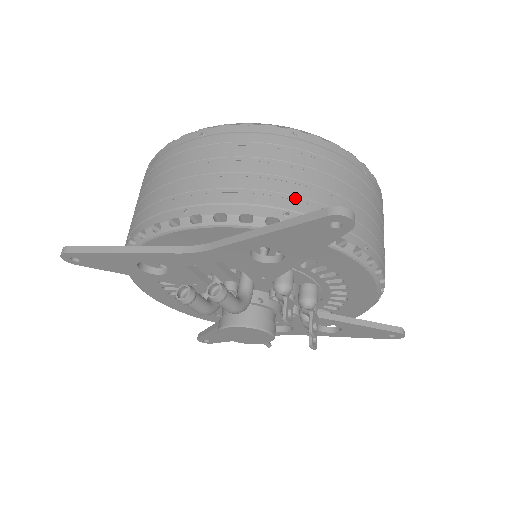
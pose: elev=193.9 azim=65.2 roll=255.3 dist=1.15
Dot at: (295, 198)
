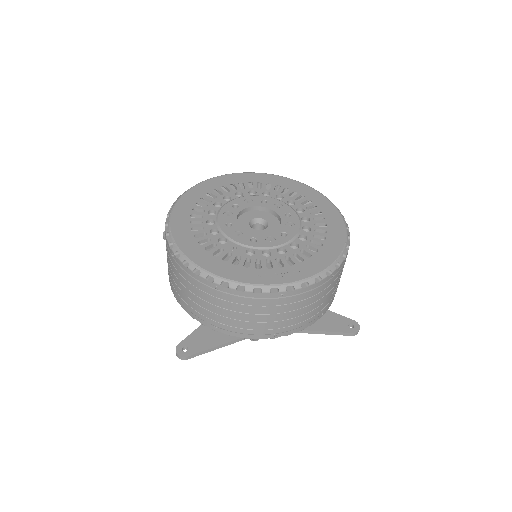
Dot at: (327, 304)
